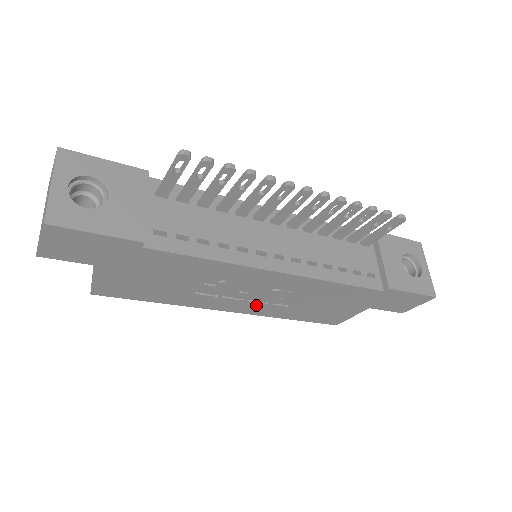
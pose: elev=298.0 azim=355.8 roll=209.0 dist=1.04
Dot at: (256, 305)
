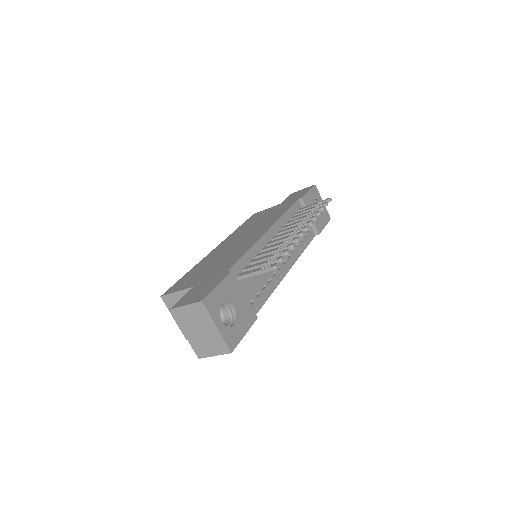
Dot at: occluded
